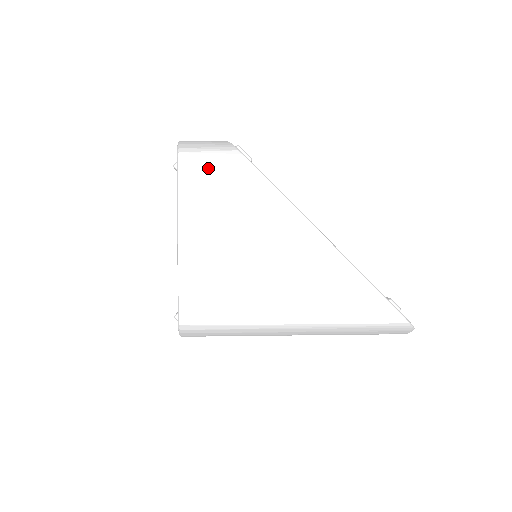
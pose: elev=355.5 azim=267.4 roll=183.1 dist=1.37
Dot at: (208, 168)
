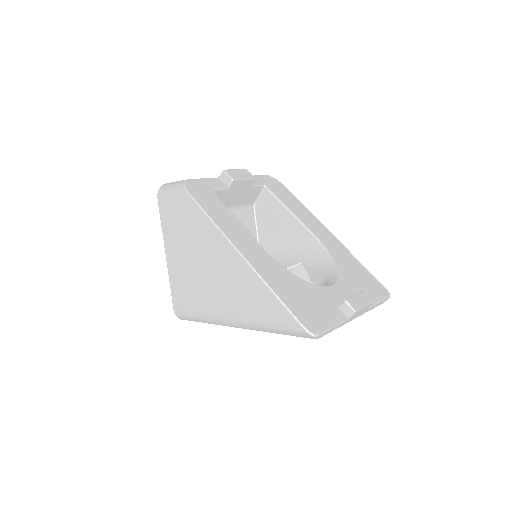
Dot at: (171, 204)
